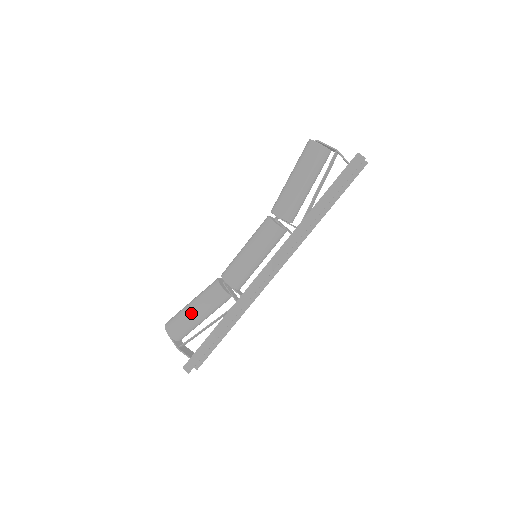
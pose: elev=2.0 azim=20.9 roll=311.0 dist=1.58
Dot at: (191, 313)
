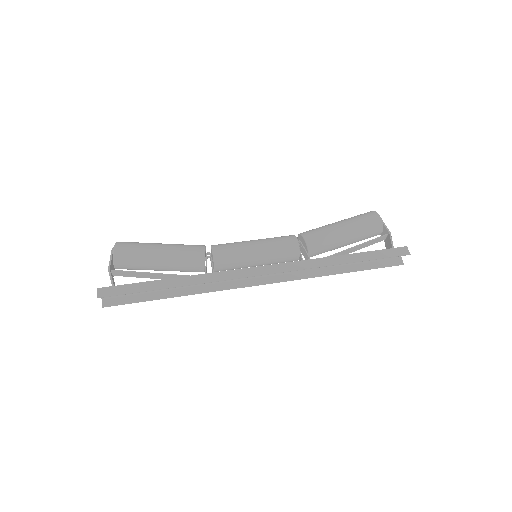
Dot at: (155, 250)
